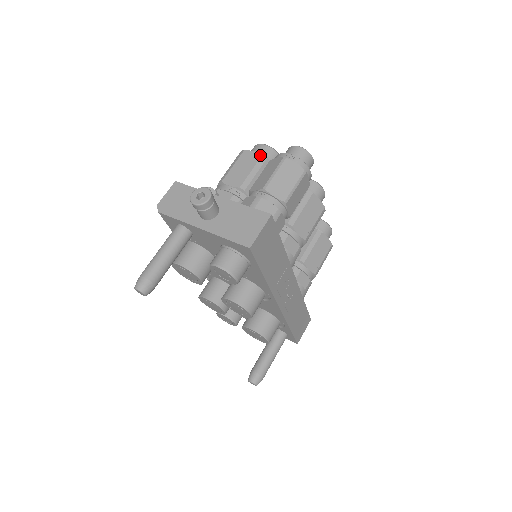
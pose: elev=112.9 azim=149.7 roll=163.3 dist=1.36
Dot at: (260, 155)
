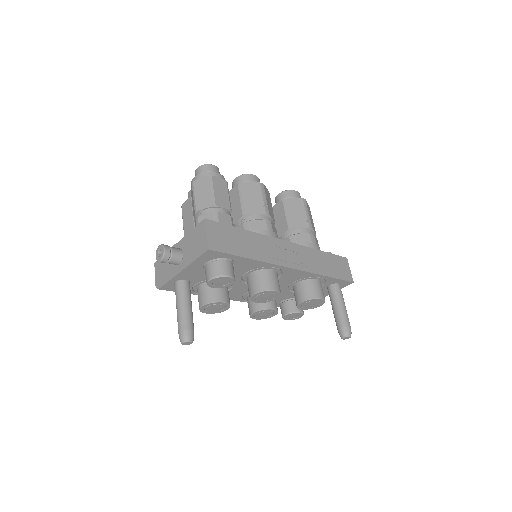
Dot at: (190, 198)
